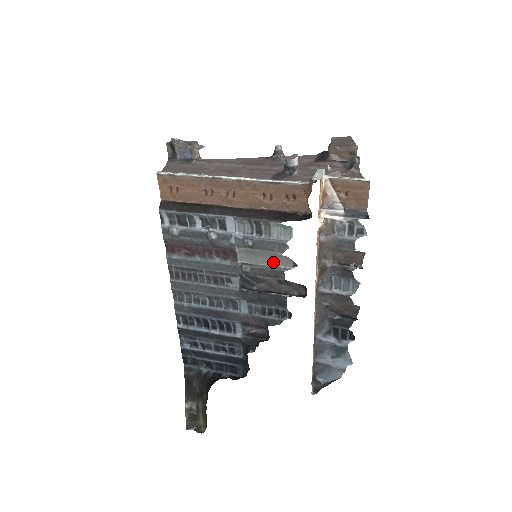
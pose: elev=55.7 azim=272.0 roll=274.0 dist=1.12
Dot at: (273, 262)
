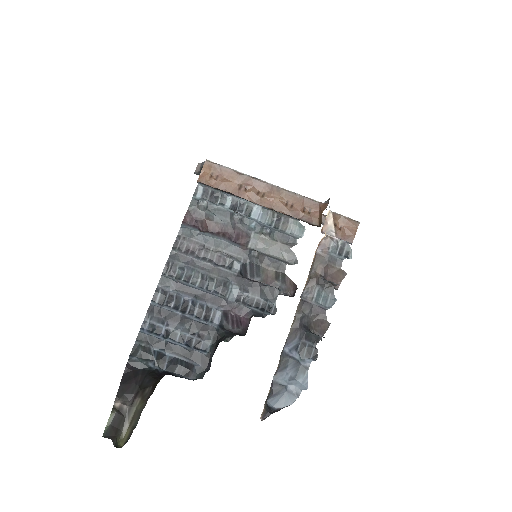
Dot at: (279, 255)
